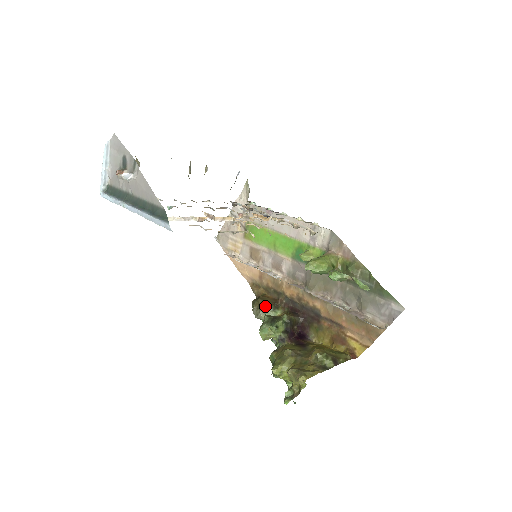
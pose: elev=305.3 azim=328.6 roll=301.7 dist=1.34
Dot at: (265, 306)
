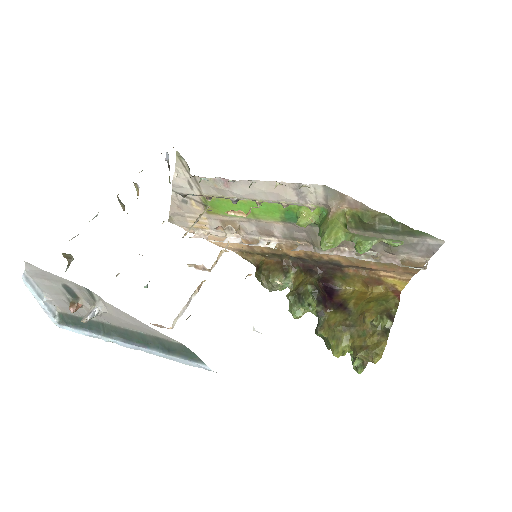
Dot at: (276, 279)
